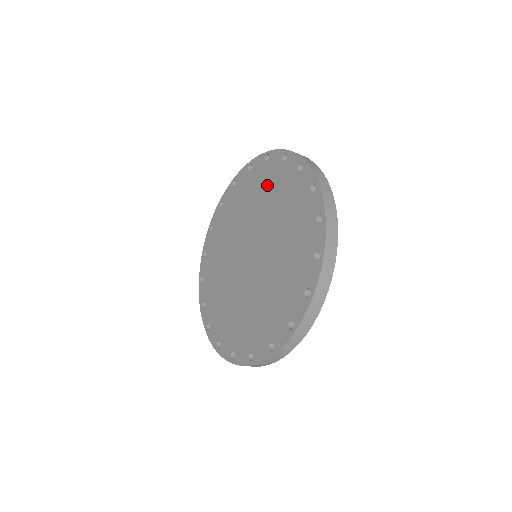
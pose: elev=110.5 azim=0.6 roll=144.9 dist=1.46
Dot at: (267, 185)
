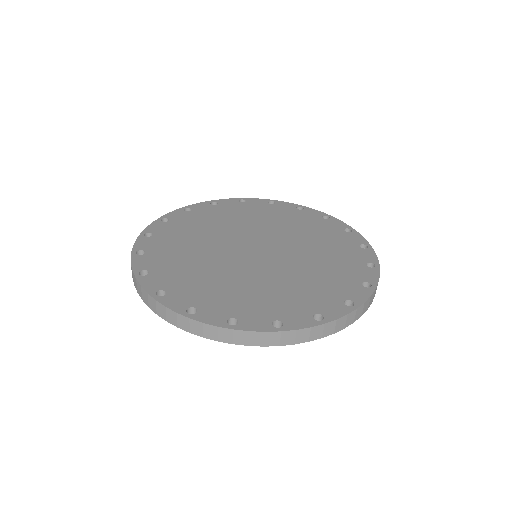
Dot at: (255, 213)
